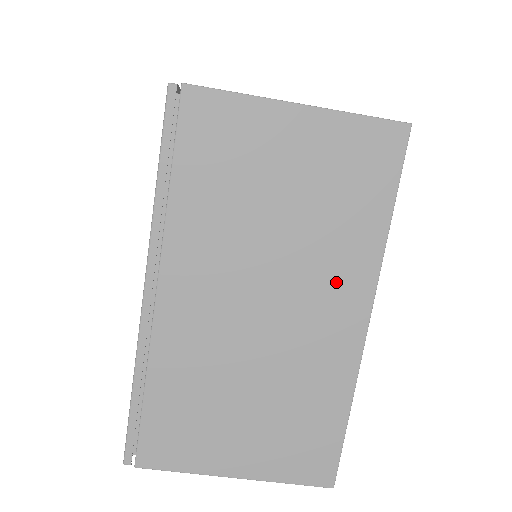
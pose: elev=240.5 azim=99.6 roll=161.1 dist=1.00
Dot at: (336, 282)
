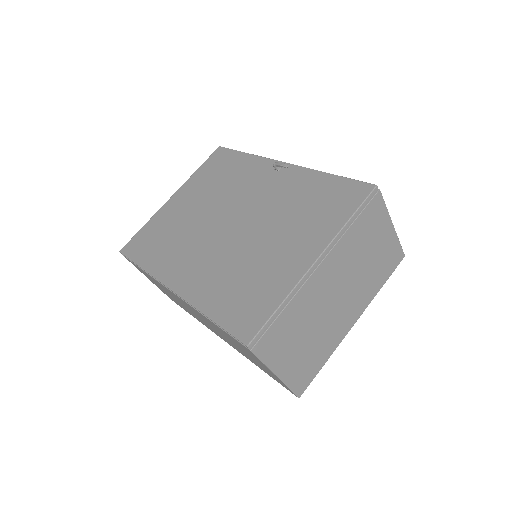
Dot at: (358, 301)
